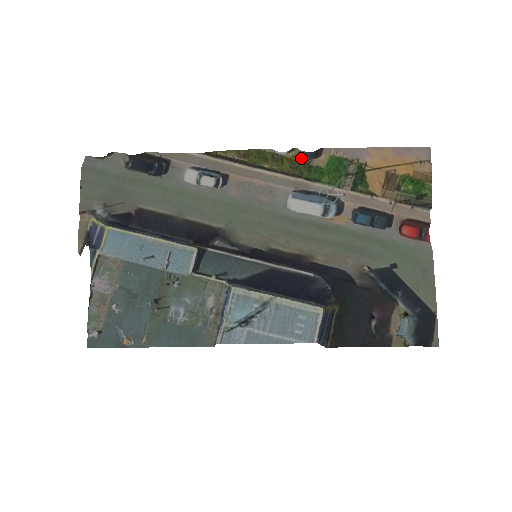
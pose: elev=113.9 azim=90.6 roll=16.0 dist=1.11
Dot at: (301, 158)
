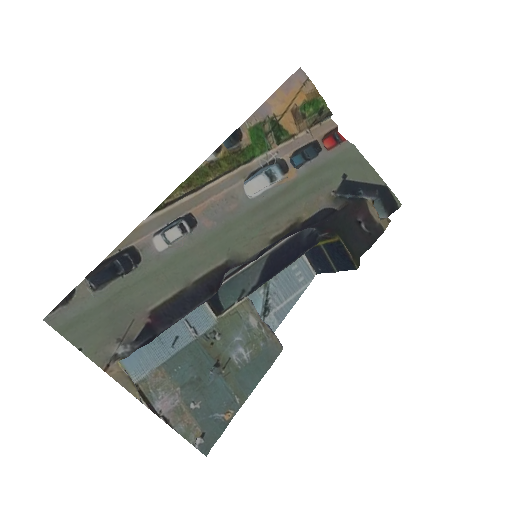
Dot at: (228, 149)
